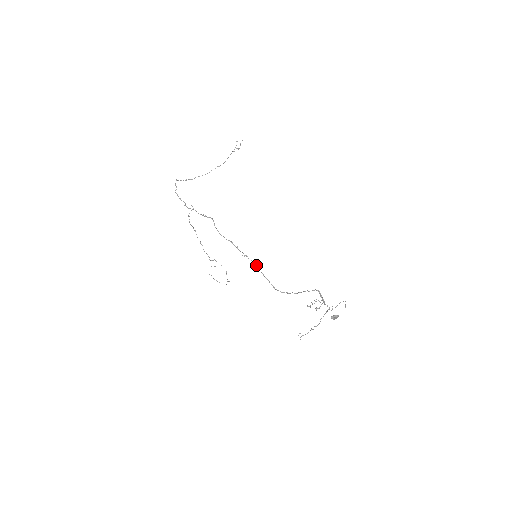
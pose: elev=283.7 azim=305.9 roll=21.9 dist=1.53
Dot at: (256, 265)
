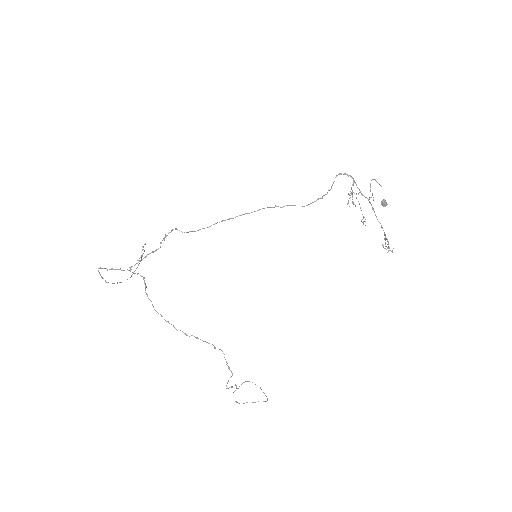
Dot at: occluded
